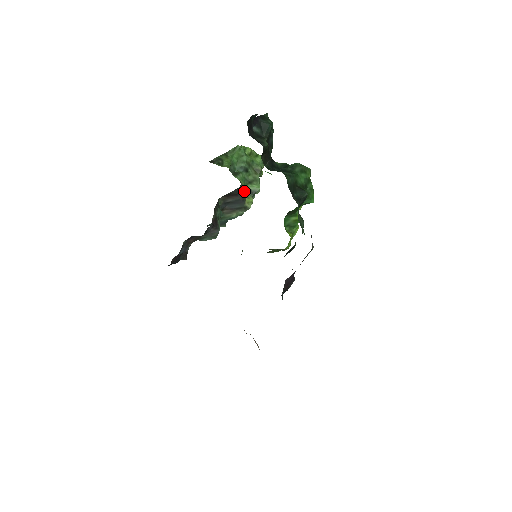
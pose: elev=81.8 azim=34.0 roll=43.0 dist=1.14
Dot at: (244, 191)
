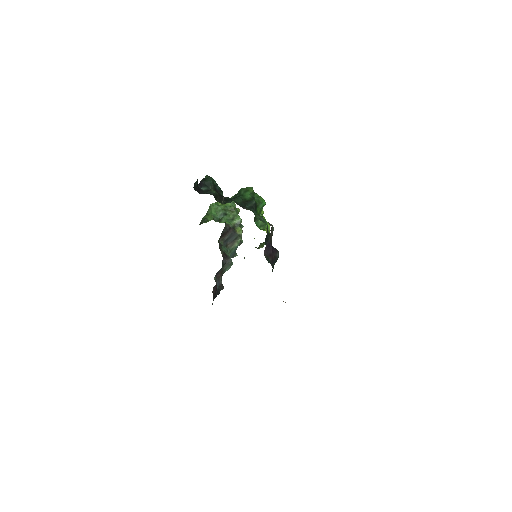
Dot at: (231, 227)
